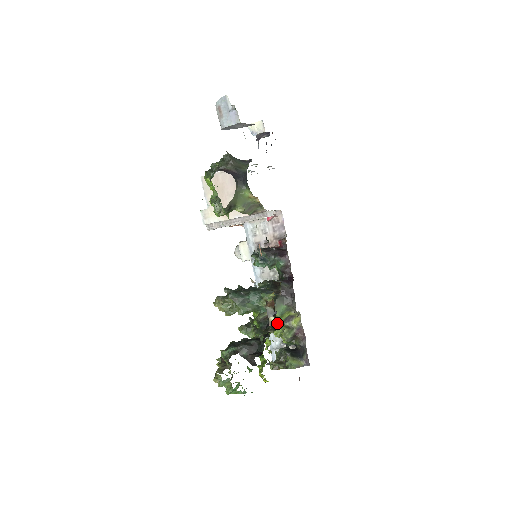
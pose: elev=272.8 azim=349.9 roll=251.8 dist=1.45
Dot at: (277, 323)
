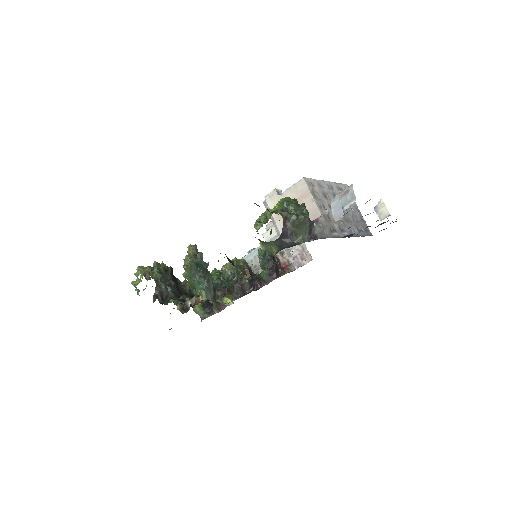
Dot at: (188, 308)
